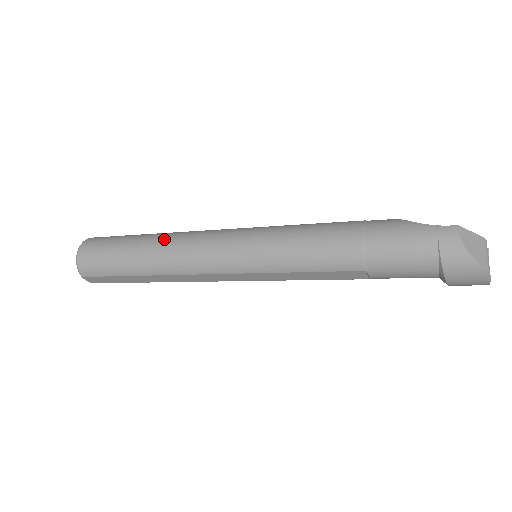
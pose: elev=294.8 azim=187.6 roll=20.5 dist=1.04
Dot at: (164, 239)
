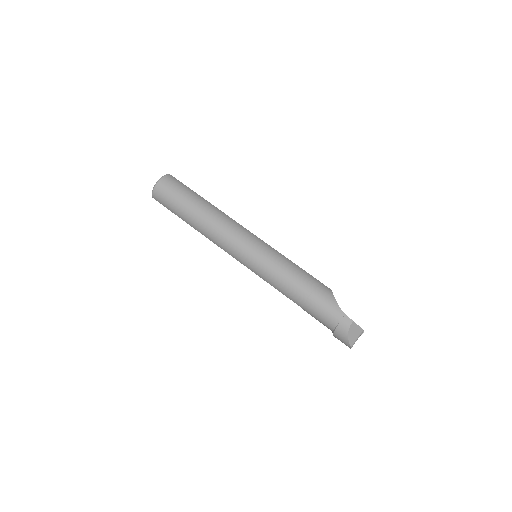
Dot at: (211, 216)
